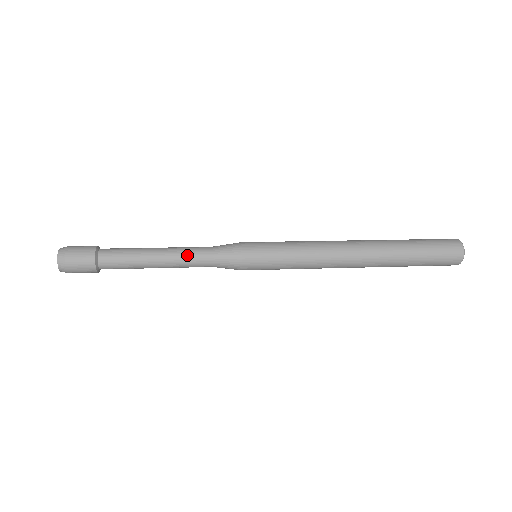
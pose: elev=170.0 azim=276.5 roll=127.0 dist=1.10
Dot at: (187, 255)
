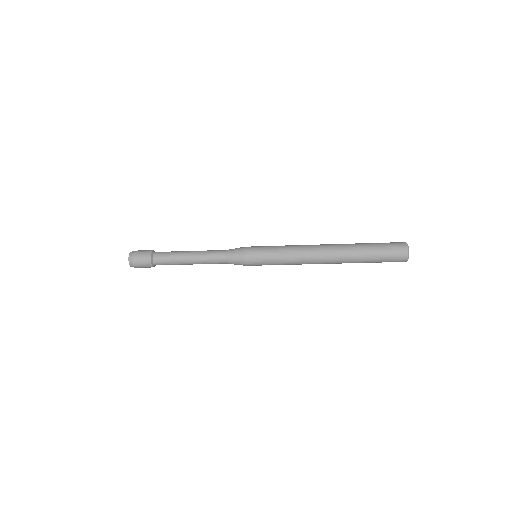
Dot at: (209, 252)
